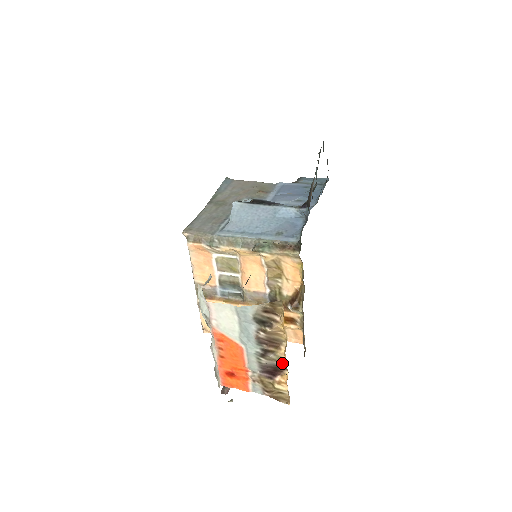
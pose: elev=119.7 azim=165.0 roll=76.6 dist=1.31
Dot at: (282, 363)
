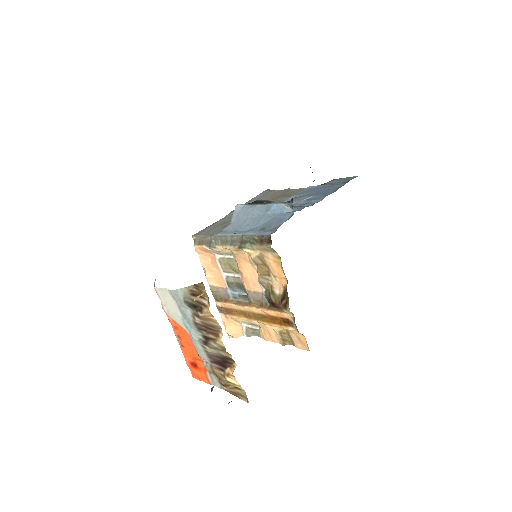
Dot at: (226, 353)
